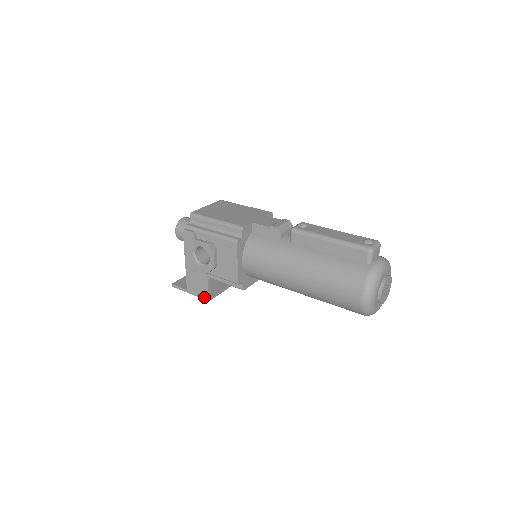
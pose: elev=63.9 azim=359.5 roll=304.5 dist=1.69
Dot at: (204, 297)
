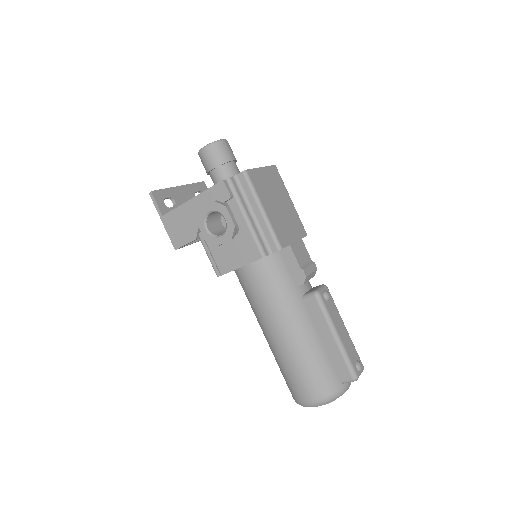
Dot at: (174, 242)
